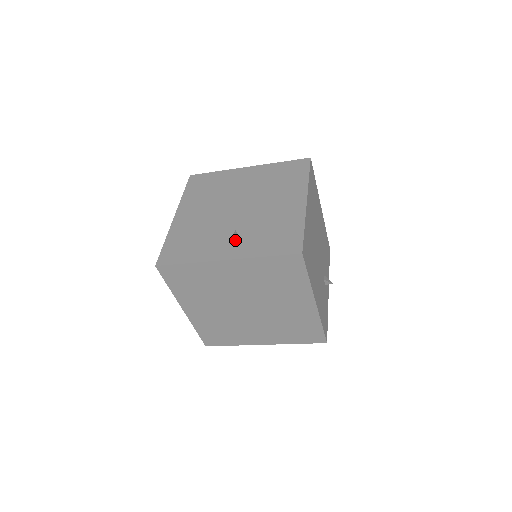
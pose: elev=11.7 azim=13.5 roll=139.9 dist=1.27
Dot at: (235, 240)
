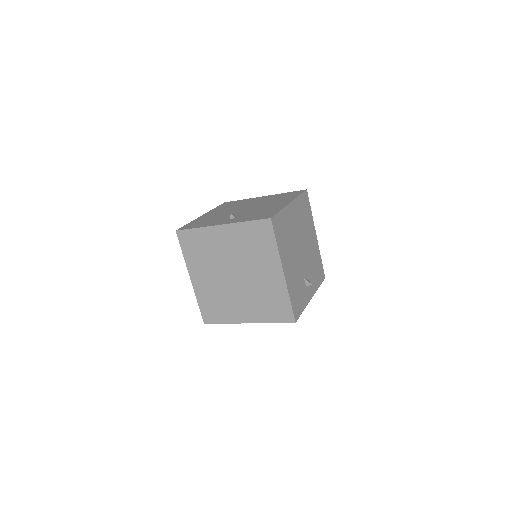
Dot at: (233, 218)
